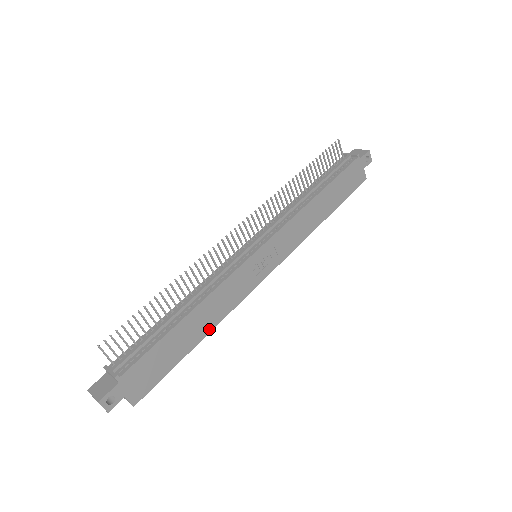
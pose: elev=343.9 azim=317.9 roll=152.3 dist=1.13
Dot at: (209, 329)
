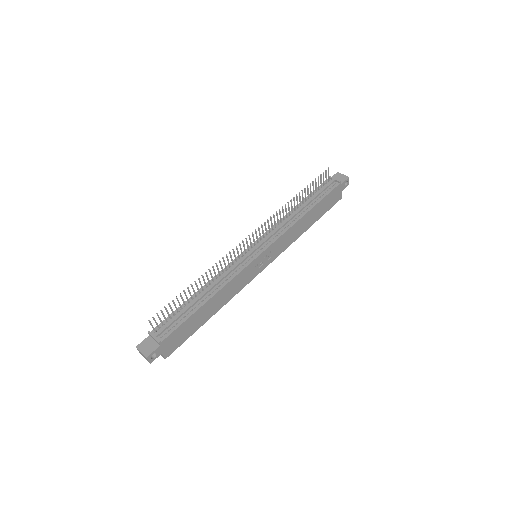
Dot at: (219, 308)
